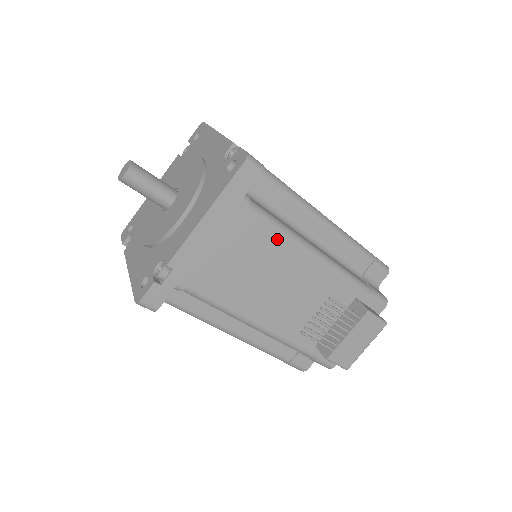
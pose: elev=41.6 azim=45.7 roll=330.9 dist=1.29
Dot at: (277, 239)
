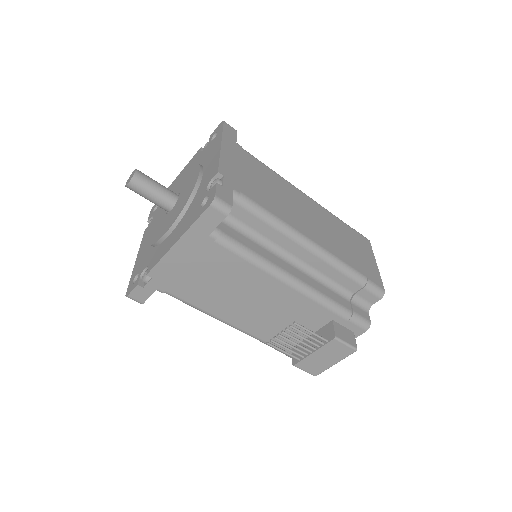
Dot at: (247, 267)
